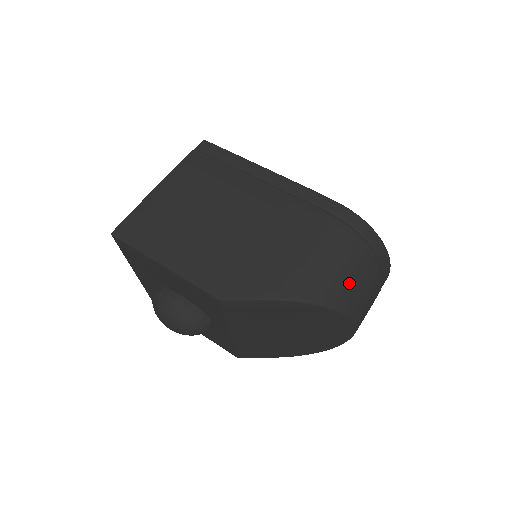
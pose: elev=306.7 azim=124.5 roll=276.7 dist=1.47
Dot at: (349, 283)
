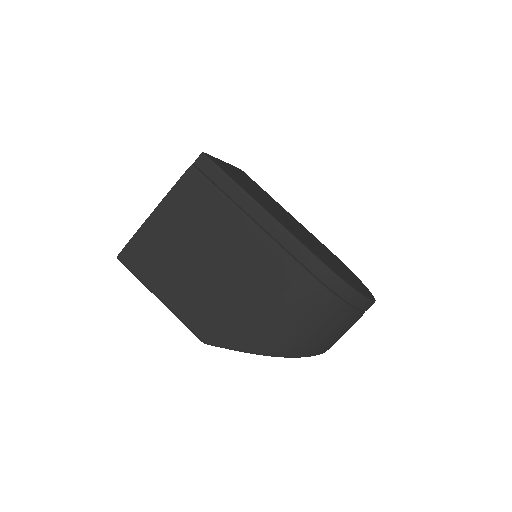
Dot at: (320, 337)
